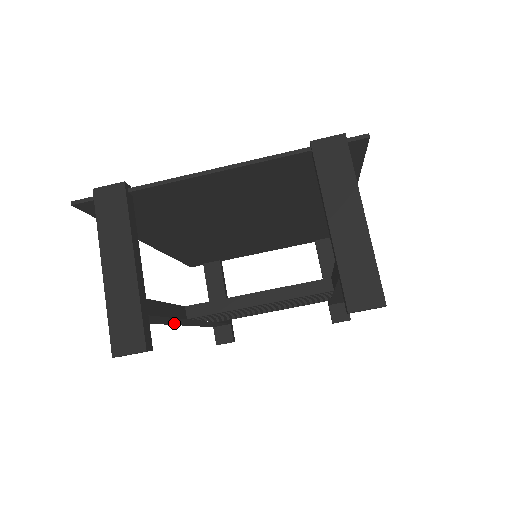
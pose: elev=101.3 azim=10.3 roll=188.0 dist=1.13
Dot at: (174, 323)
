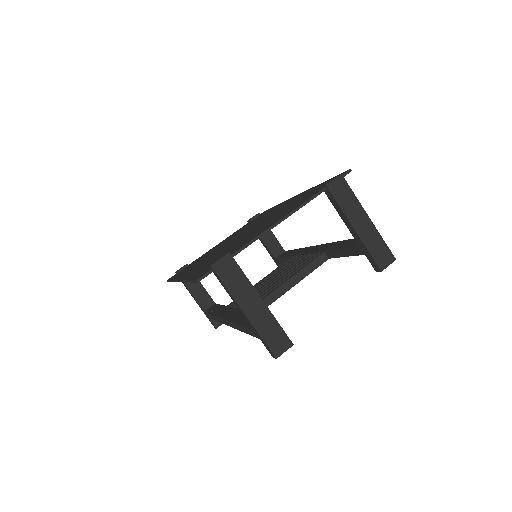
Dot at: occluded
